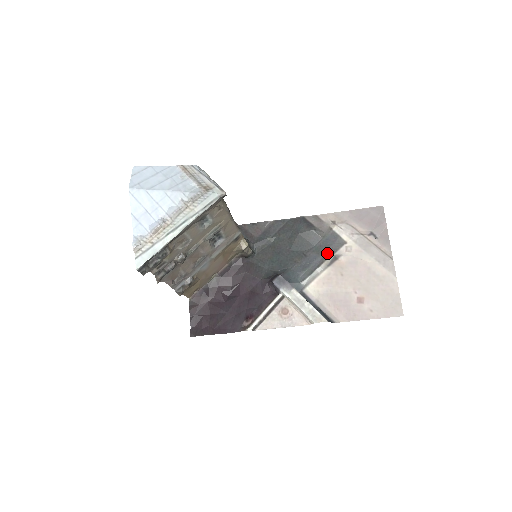
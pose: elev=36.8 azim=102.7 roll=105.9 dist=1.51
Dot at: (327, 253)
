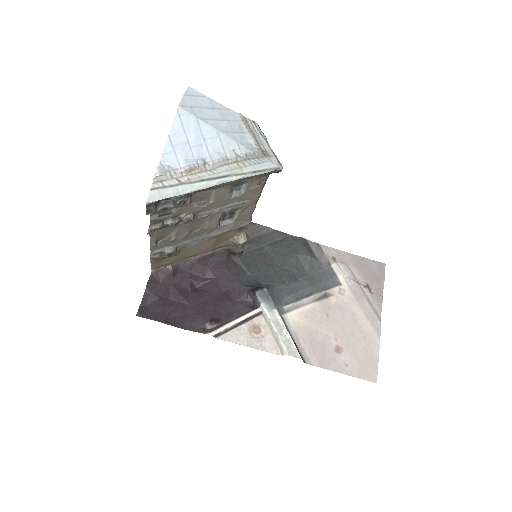
Dot at: (319, 287)
